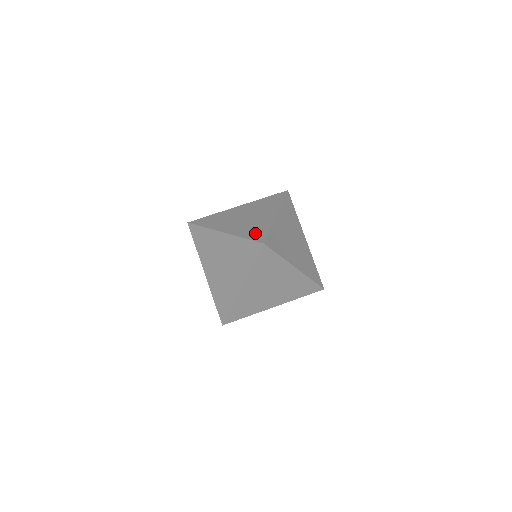
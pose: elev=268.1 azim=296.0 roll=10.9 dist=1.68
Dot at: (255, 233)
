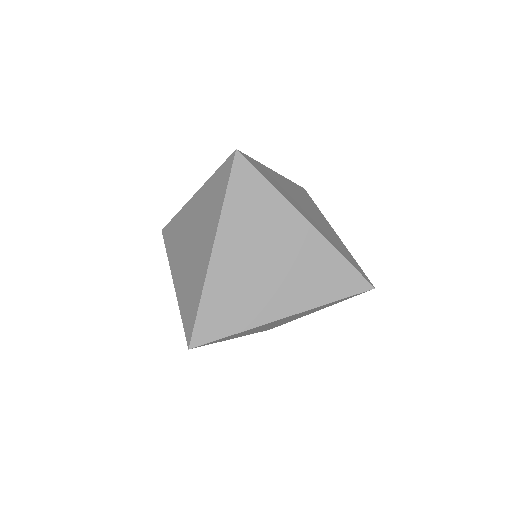
Dot at: (216, 317)
